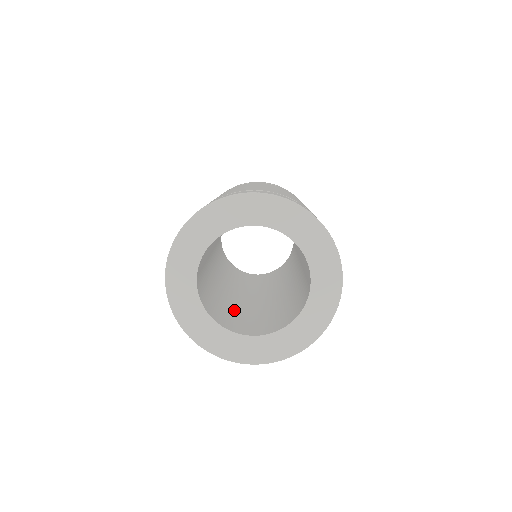
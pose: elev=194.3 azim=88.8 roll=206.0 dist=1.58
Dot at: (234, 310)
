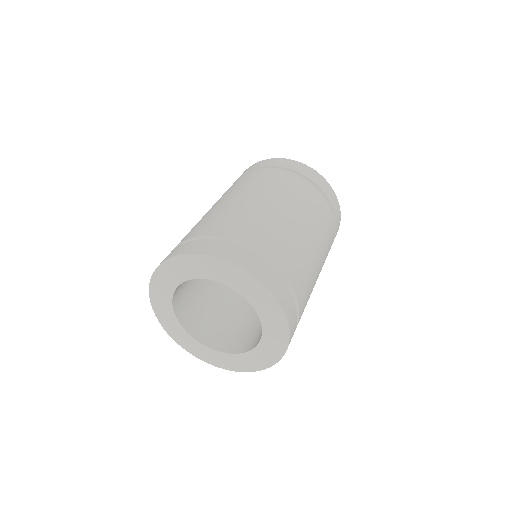
Dot at: (223, 310)
